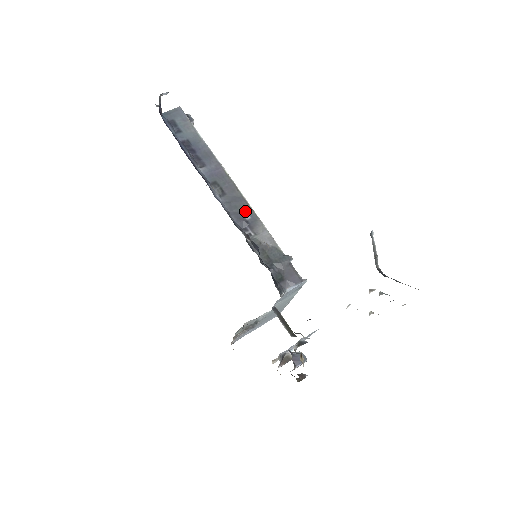
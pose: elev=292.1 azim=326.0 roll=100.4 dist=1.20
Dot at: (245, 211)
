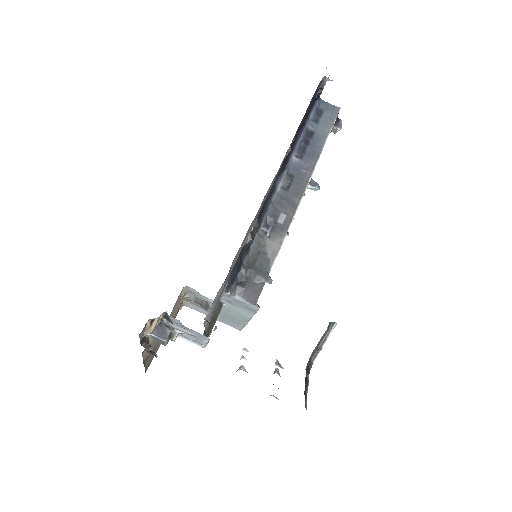
Dot at: (285, 215)
